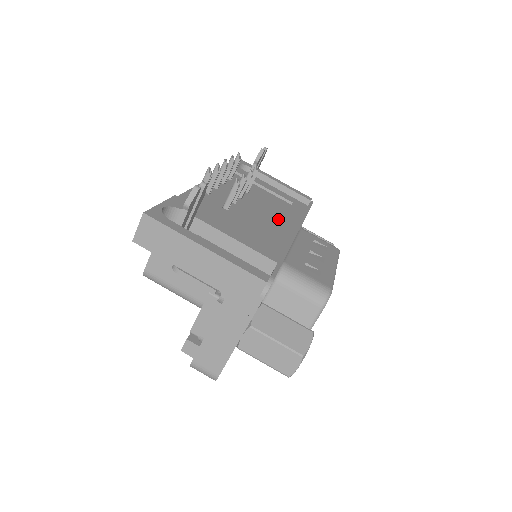
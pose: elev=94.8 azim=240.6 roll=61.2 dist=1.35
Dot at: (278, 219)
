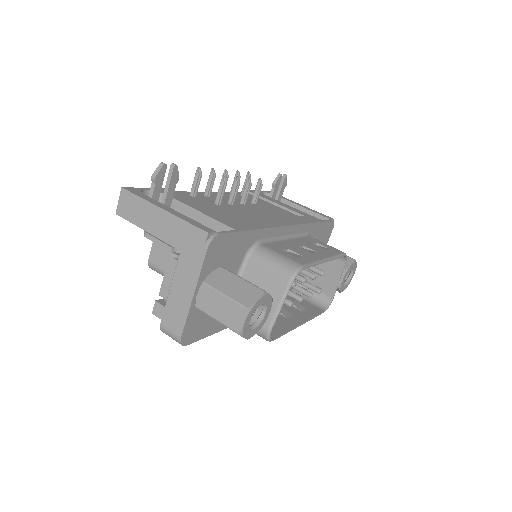
Dot at: occluded
